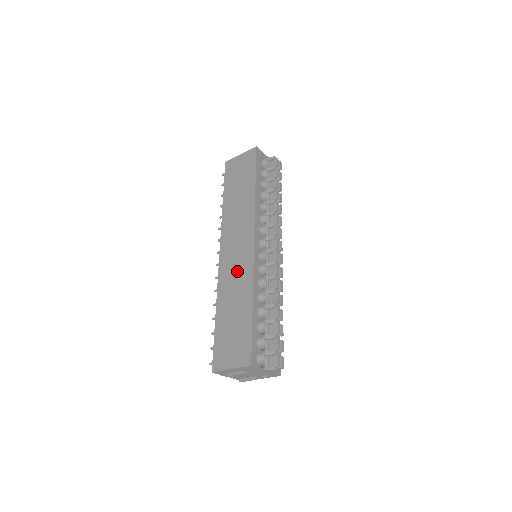
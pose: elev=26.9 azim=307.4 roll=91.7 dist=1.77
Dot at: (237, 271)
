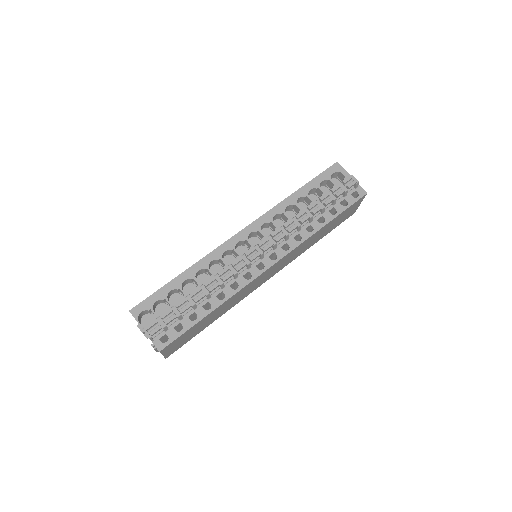
Dot at: occluded
